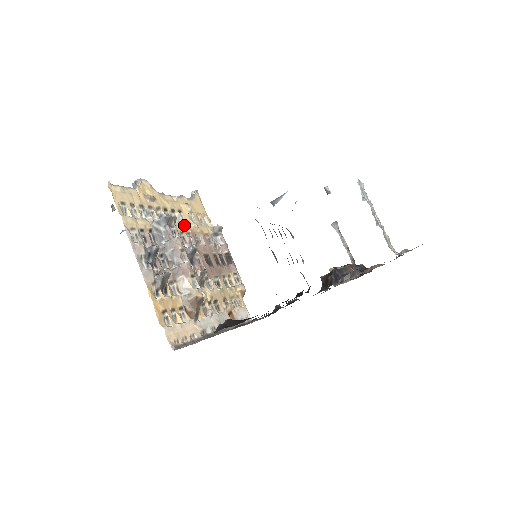
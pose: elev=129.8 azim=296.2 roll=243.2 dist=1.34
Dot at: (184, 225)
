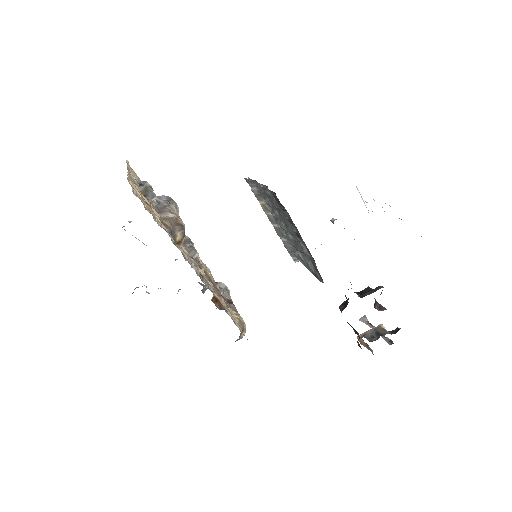
Dot at: occluded
